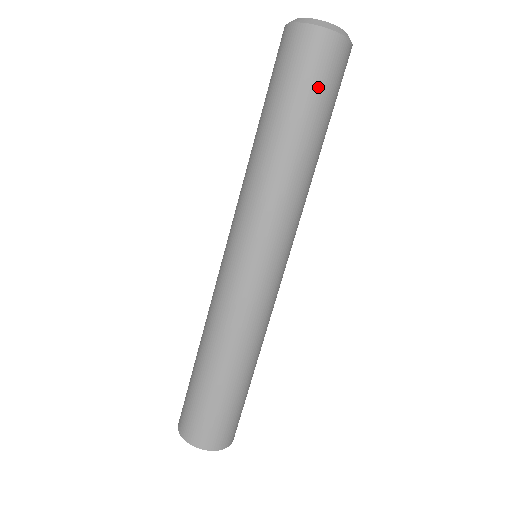
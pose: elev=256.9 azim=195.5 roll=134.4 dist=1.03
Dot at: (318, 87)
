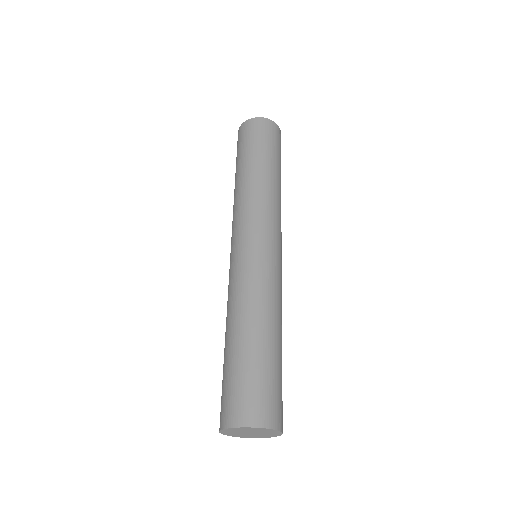
Dot at: (269, 143)
